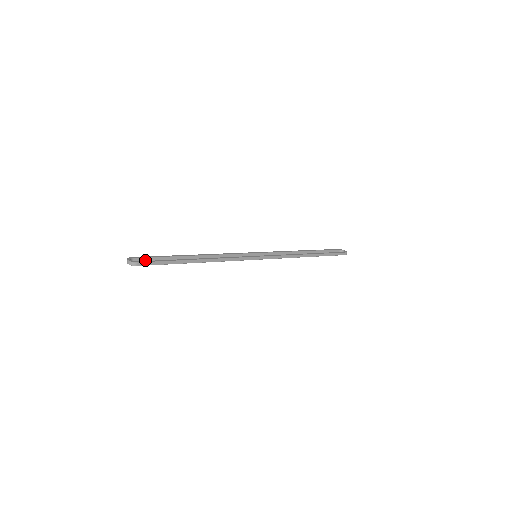
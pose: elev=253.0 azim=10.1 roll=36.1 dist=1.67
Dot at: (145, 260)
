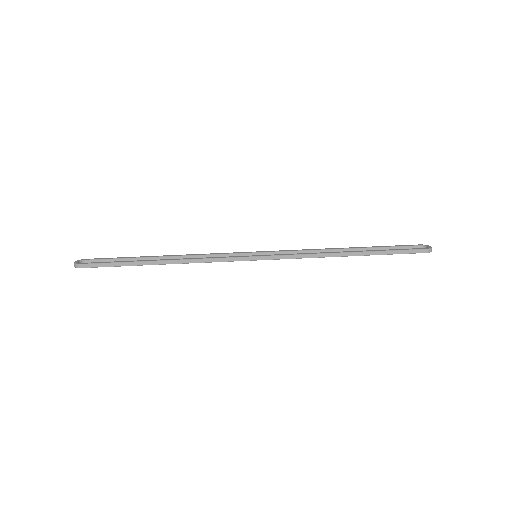
Dot at: occluded
